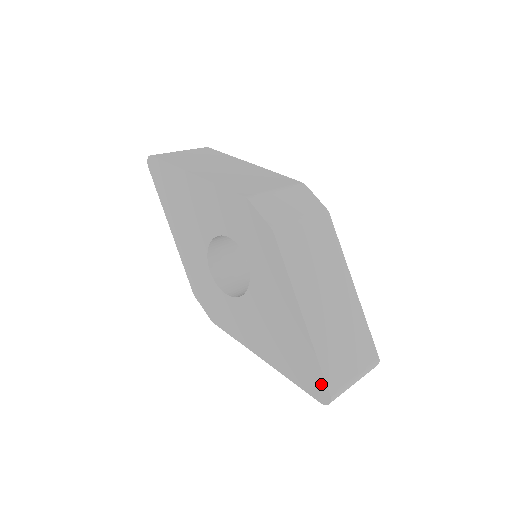
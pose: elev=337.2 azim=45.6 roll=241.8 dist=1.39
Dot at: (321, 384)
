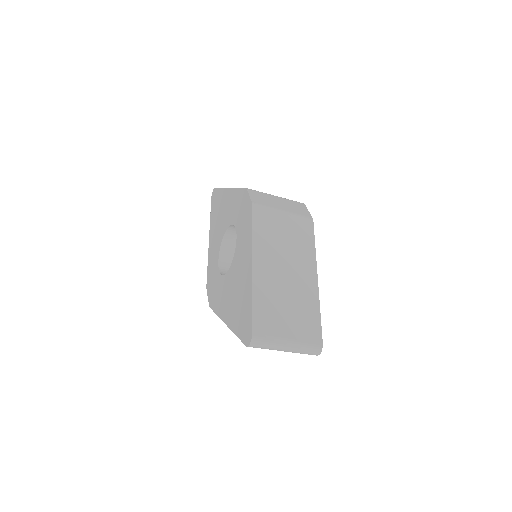
Dot at: (249, 325)
